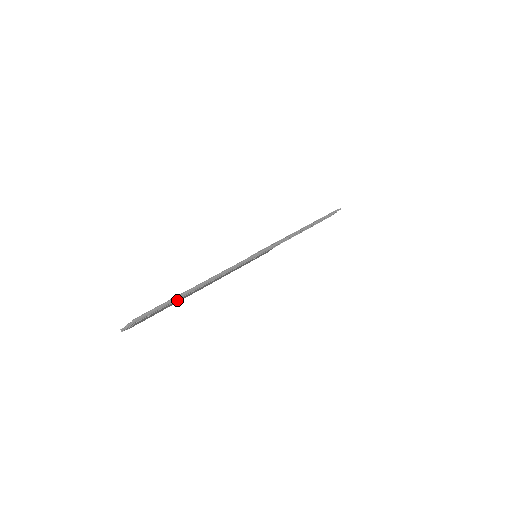
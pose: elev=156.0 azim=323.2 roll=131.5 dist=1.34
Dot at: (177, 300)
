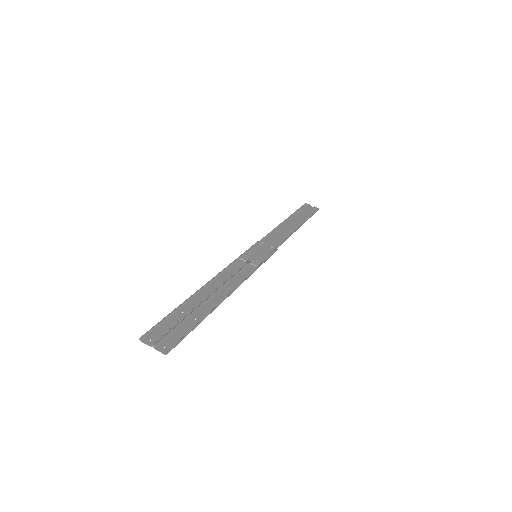
Dot at: (199, 319)
